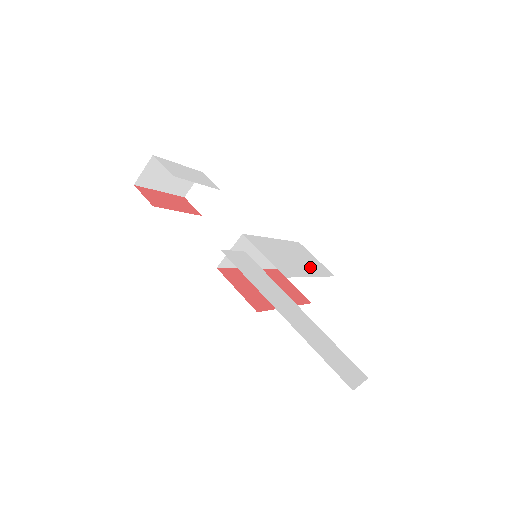
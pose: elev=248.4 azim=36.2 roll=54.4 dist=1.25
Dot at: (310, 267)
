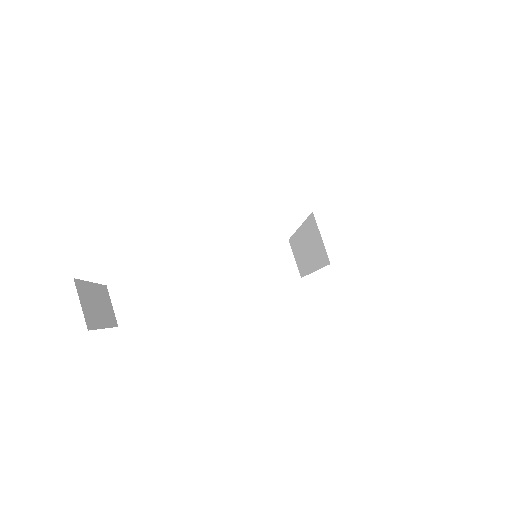
Dot at: occluded
